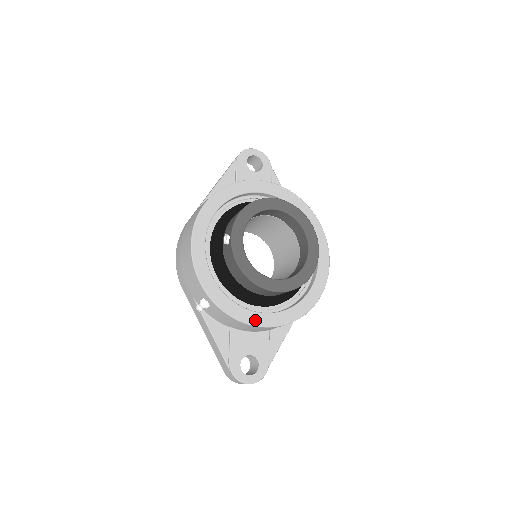
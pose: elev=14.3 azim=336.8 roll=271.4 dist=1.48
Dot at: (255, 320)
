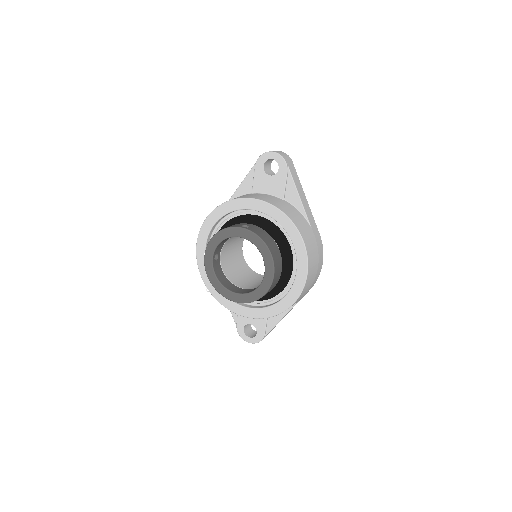
Dot at: (236, 310)
